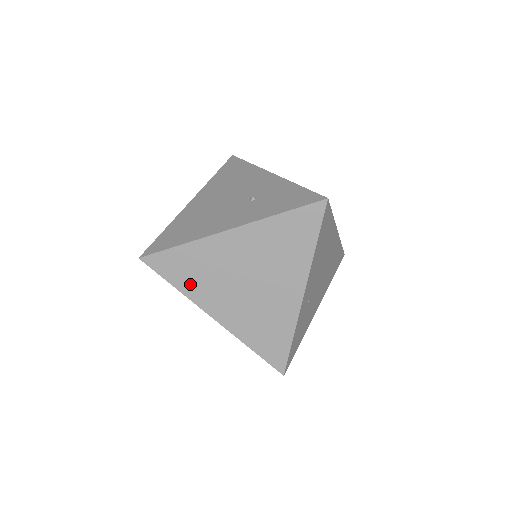
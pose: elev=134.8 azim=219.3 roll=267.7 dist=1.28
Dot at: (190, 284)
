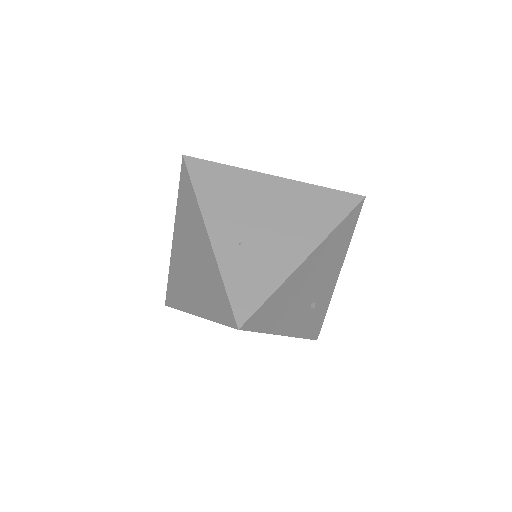
Dot at: (180, 299)
